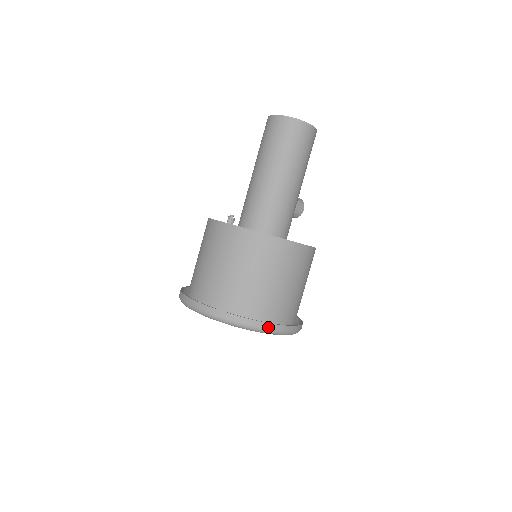
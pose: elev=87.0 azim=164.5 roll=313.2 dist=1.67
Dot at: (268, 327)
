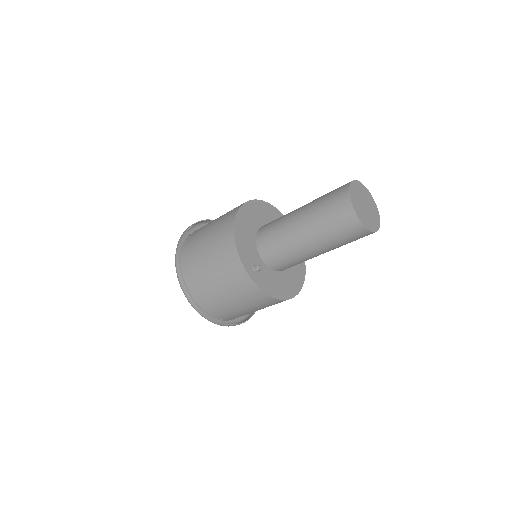
Dot at: occluded
